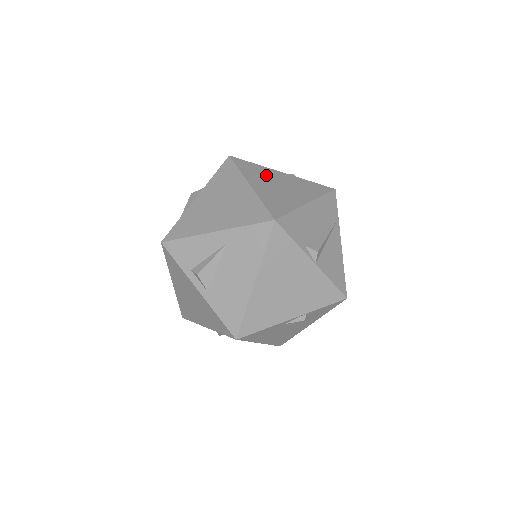
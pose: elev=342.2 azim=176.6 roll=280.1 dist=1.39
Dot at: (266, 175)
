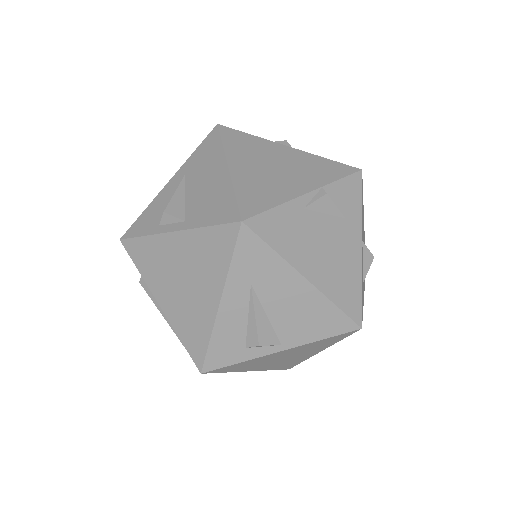
Dot at: occluded
